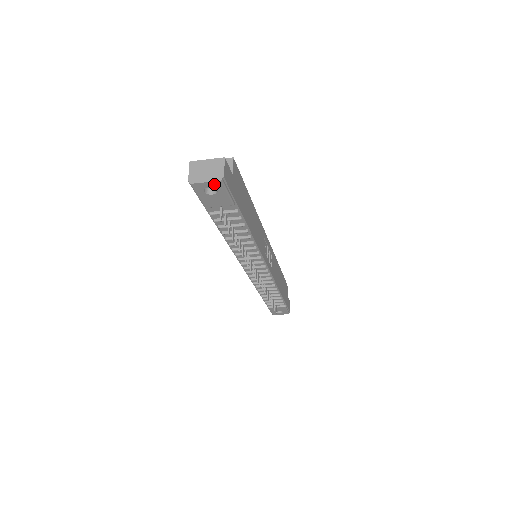
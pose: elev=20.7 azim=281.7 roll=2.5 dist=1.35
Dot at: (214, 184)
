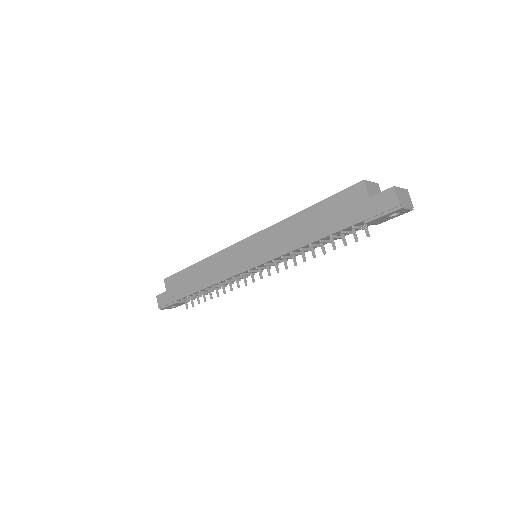
Dot at: (406, 211)
